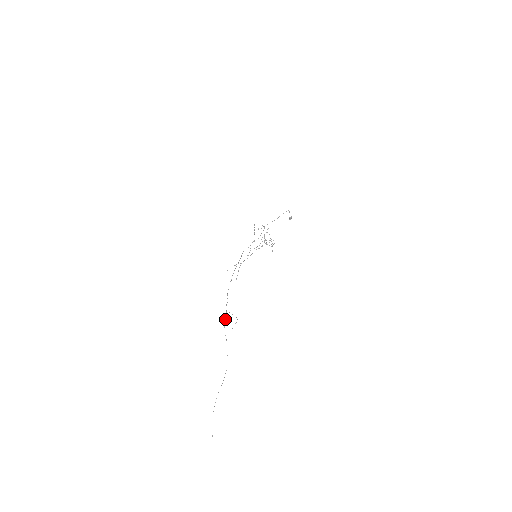
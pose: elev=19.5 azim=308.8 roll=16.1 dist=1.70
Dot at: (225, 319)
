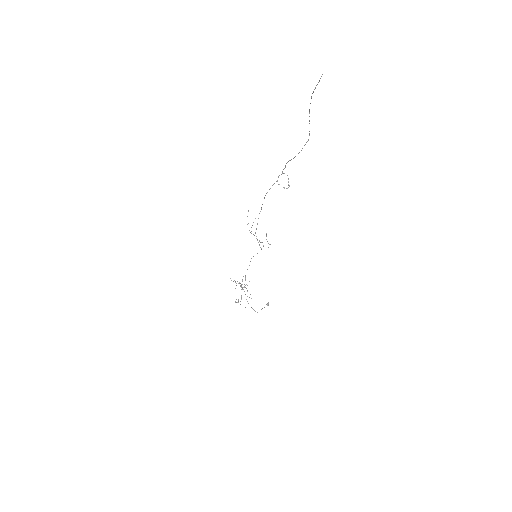
Dot at: (284, 168)
